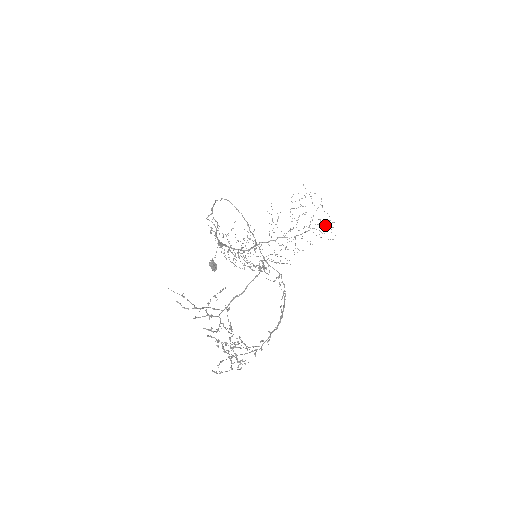
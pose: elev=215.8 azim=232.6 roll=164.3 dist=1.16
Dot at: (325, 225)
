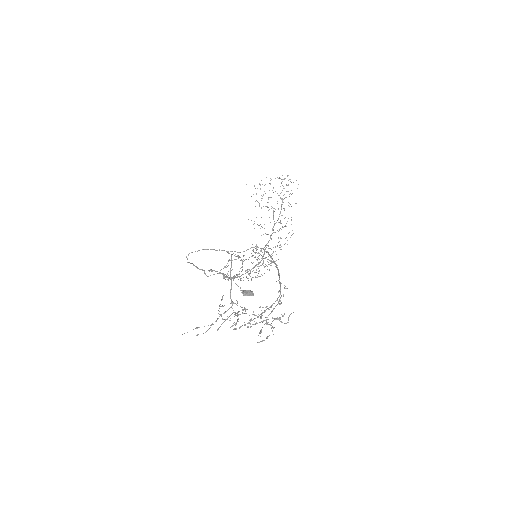
Dot at: (286, 185)
